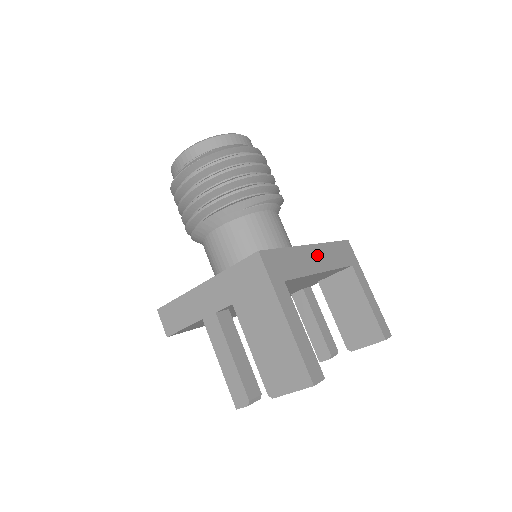
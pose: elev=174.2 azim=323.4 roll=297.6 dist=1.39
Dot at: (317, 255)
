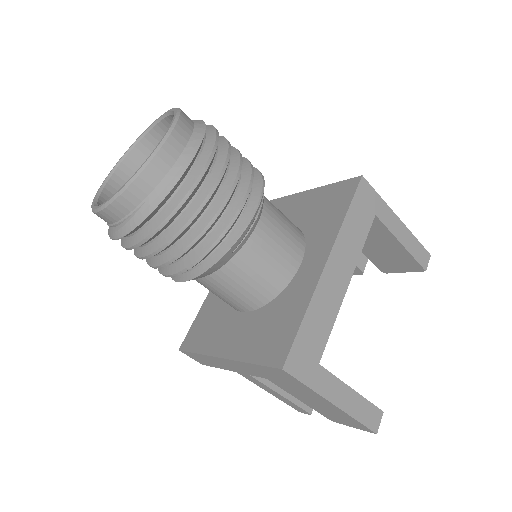
Dot at: (337, 267)
